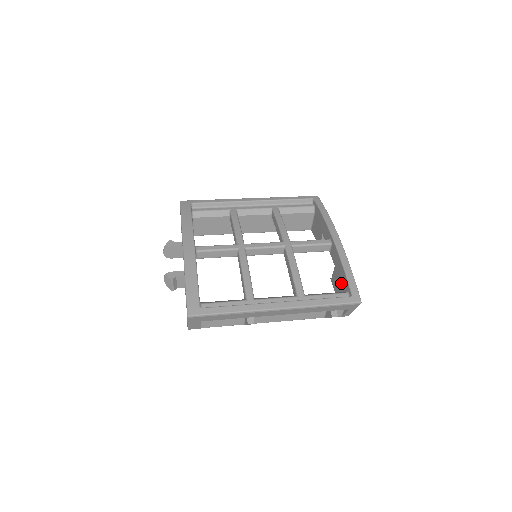
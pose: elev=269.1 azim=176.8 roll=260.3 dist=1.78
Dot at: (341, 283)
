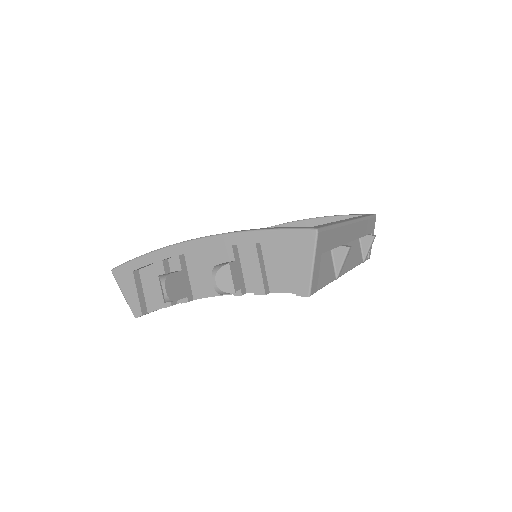
Dot at: occluded
